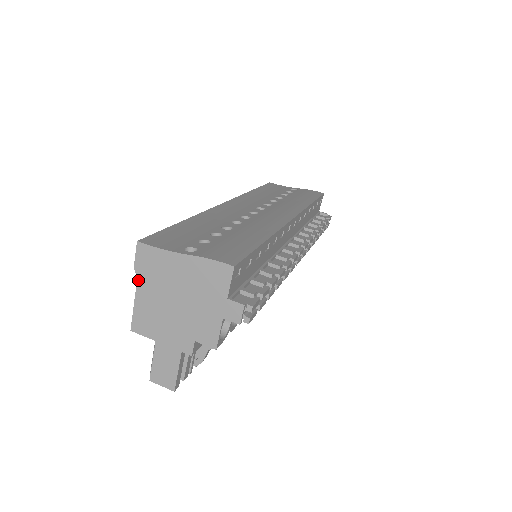
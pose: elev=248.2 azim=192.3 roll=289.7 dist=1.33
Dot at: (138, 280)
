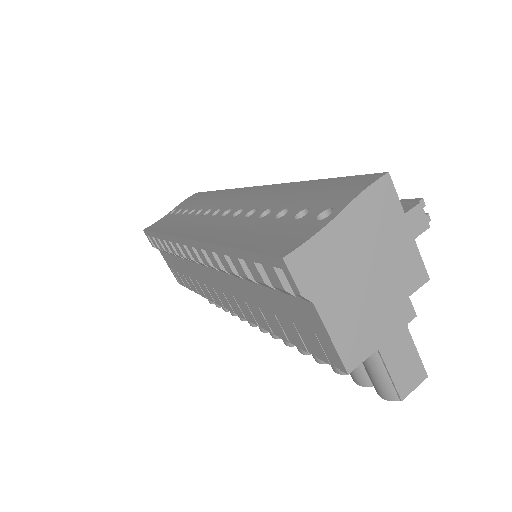
Dot at: (315, 304)
